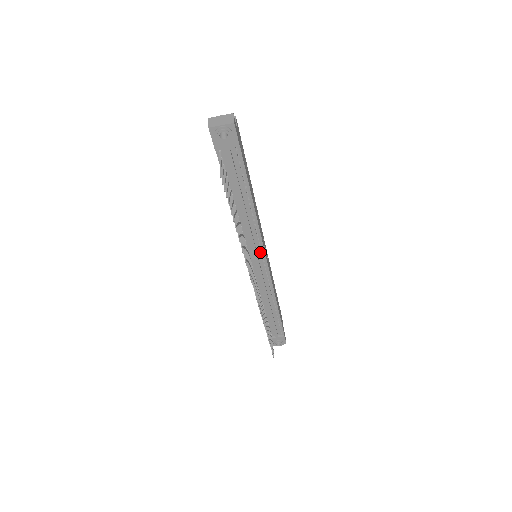
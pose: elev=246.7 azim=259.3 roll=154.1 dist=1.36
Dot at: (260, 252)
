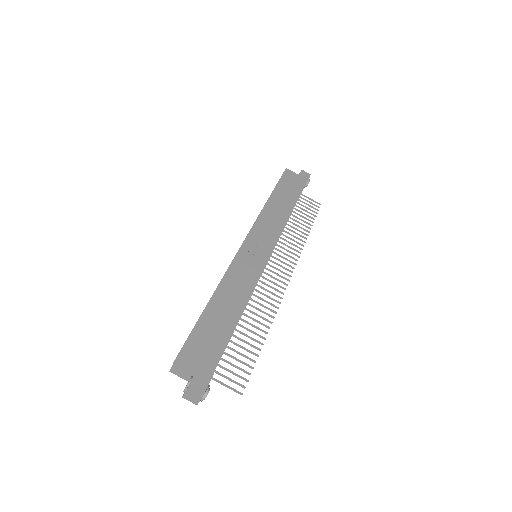
Dot at: (262, 268)
